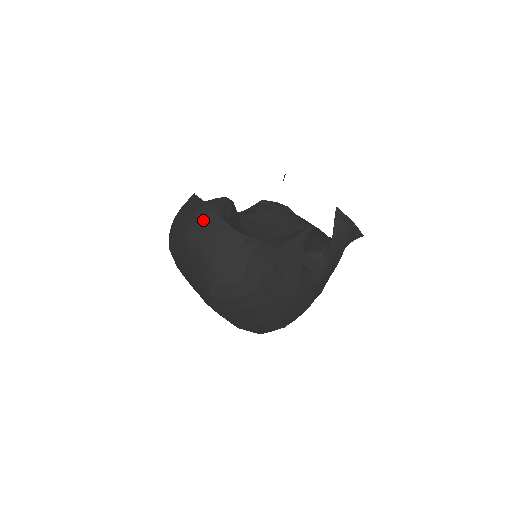
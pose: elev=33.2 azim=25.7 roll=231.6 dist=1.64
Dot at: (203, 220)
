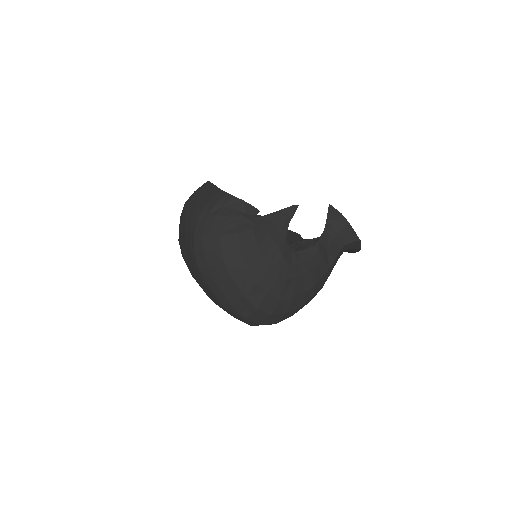
Dot at: (201, 190)
